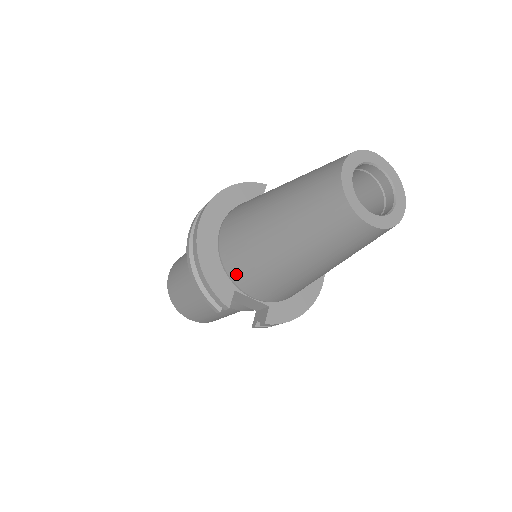
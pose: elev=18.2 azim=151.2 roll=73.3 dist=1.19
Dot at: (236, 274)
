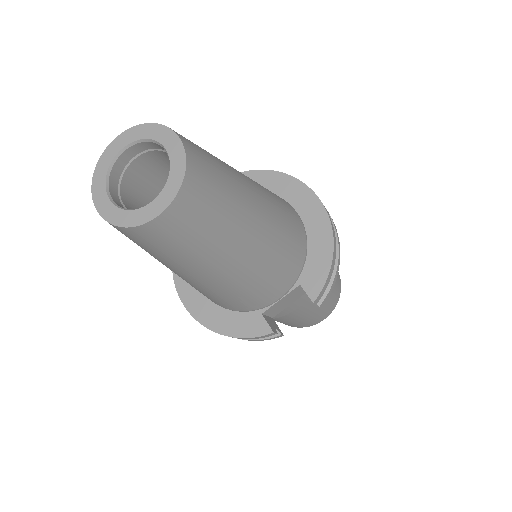
Dot at: (241, 308)
